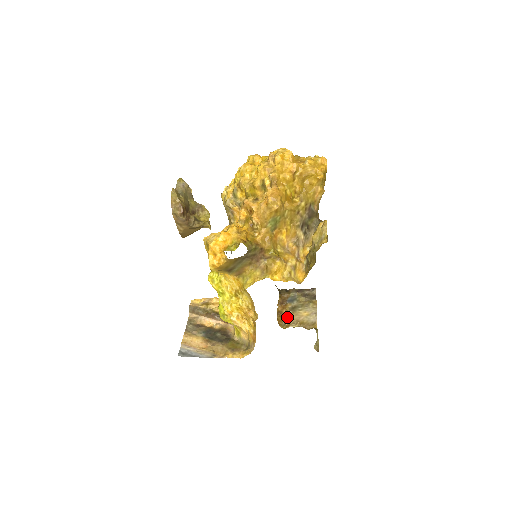
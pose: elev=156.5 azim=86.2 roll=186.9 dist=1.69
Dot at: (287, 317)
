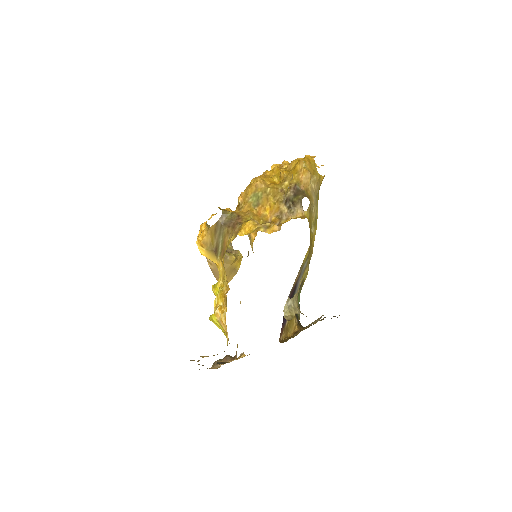
Dot at: (294, 336)
